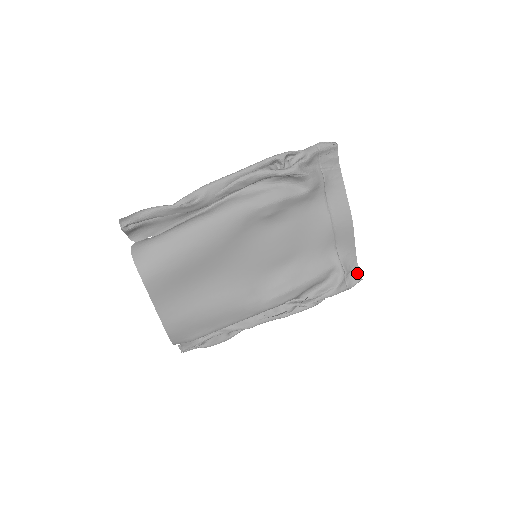
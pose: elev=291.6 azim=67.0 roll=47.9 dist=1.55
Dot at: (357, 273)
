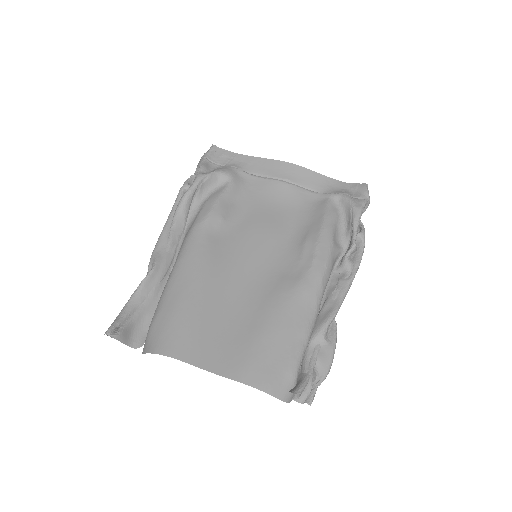
Dot at: (356, 186)
